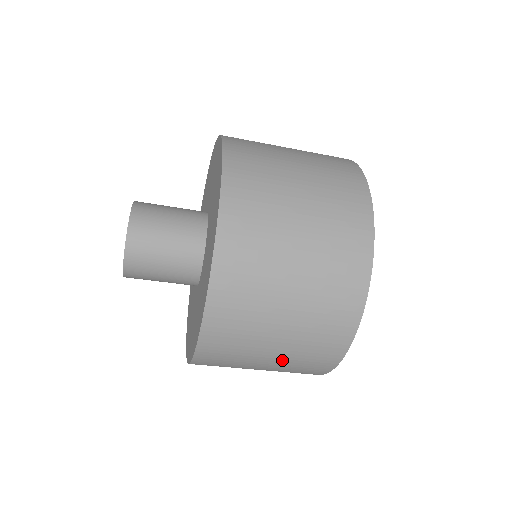
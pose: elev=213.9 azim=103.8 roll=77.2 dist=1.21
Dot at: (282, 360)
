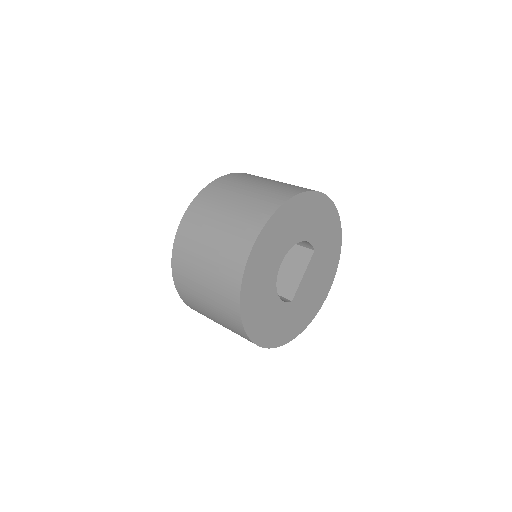
Dot at: occluded
